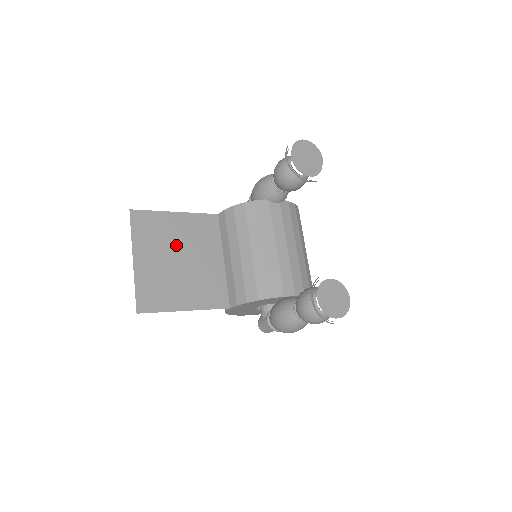
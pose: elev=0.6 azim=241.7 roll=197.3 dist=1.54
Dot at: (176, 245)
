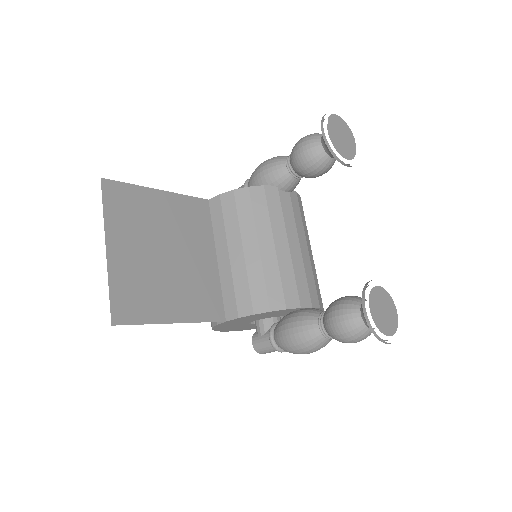
Dot at: (161, 233)
